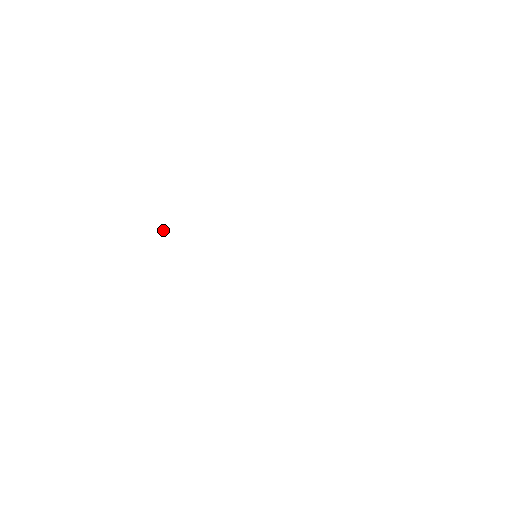
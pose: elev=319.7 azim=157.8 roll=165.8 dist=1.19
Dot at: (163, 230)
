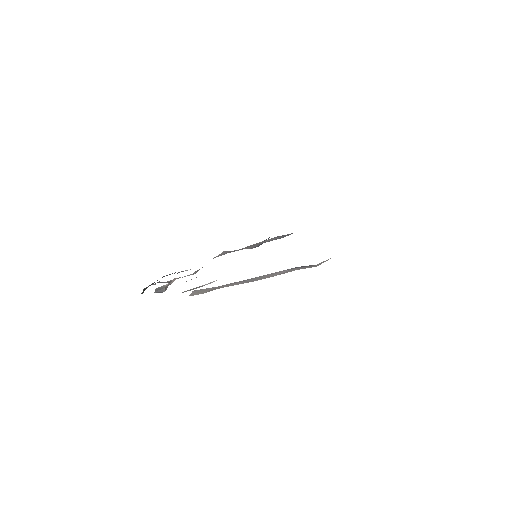
Dot at: (164, 289)
